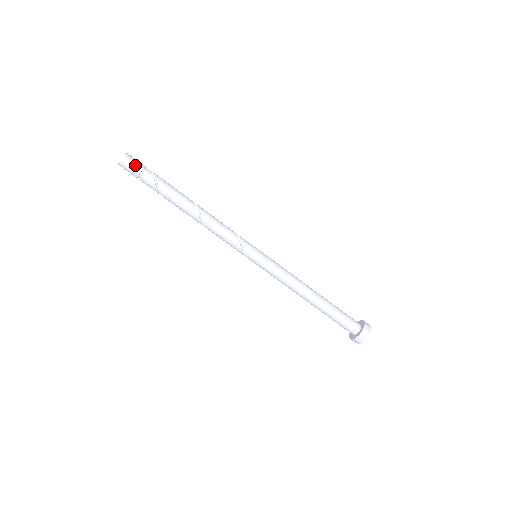
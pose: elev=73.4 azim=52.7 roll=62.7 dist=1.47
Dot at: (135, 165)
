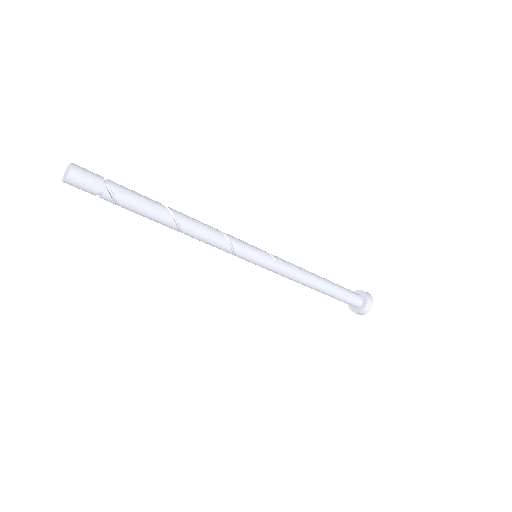
Dot at: (85, 190)
